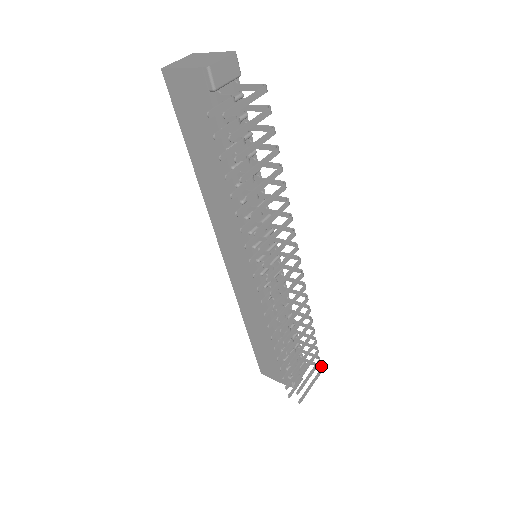
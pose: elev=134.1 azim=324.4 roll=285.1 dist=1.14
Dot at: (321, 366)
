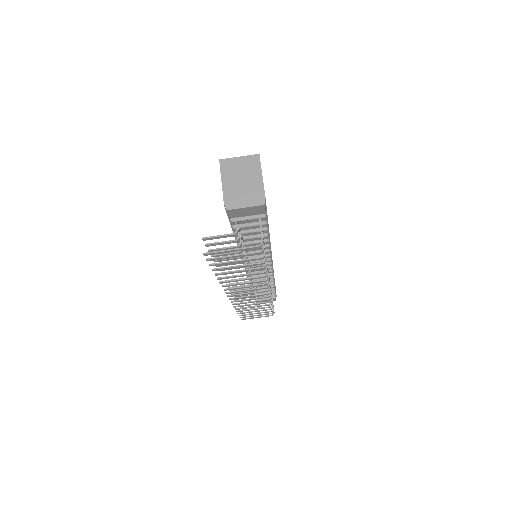
Dot at: occluded
